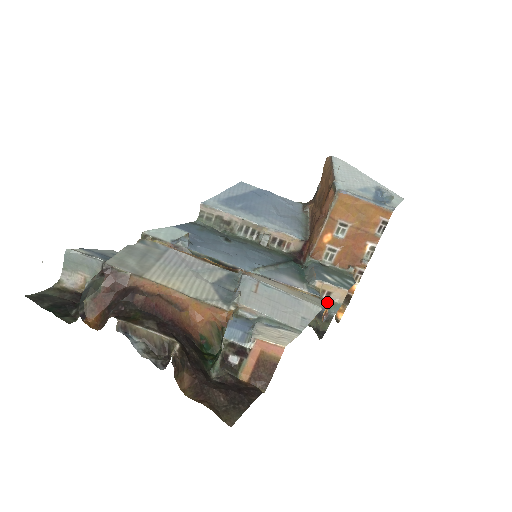
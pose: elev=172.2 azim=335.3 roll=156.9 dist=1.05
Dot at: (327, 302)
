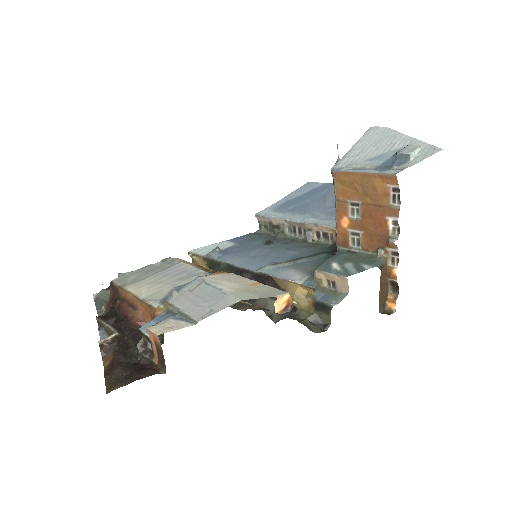
Dot at: (282, 293)
